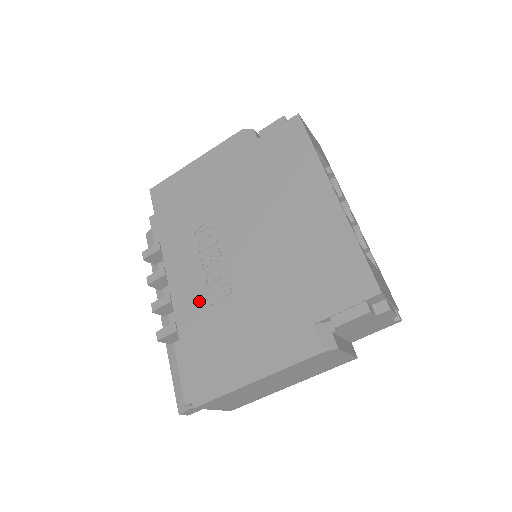
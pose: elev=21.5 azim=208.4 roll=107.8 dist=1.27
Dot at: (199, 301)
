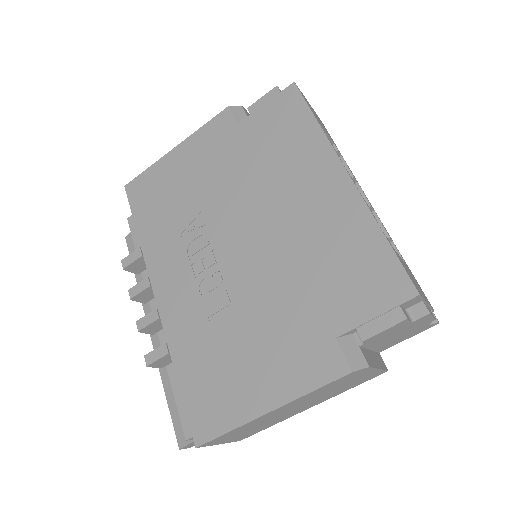
Dot at: (192, 316)
